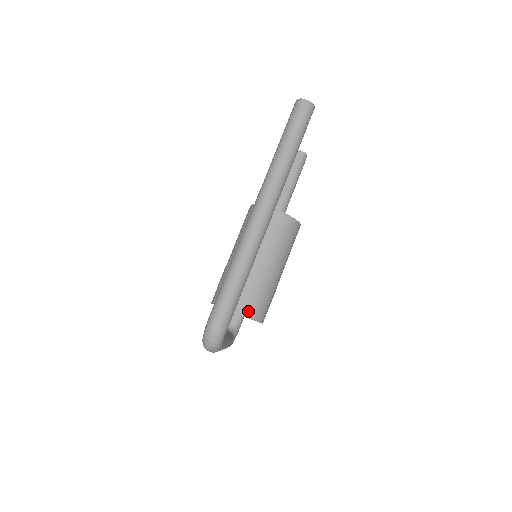
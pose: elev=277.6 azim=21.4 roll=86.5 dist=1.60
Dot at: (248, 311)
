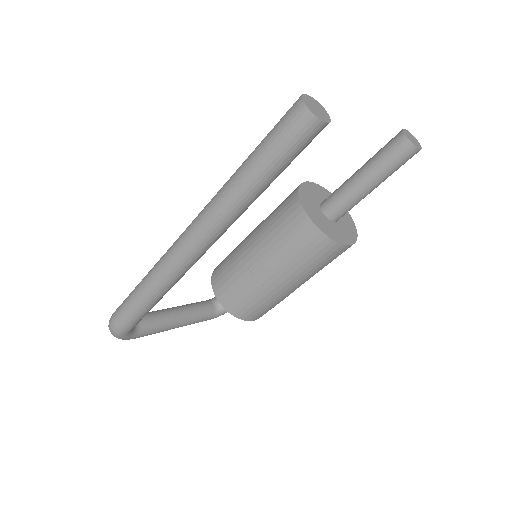
Dot at: (229, 304)
